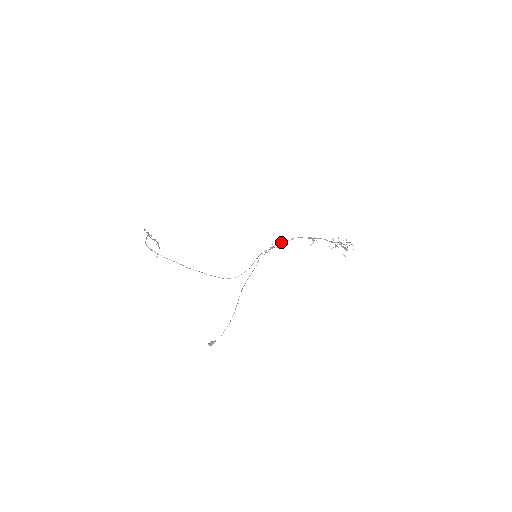
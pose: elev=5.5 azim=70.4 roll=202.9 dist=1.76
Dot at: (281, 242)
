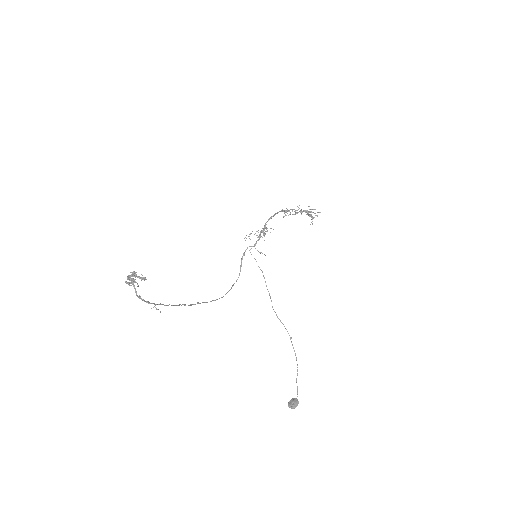
Dot at: (265, 225)
